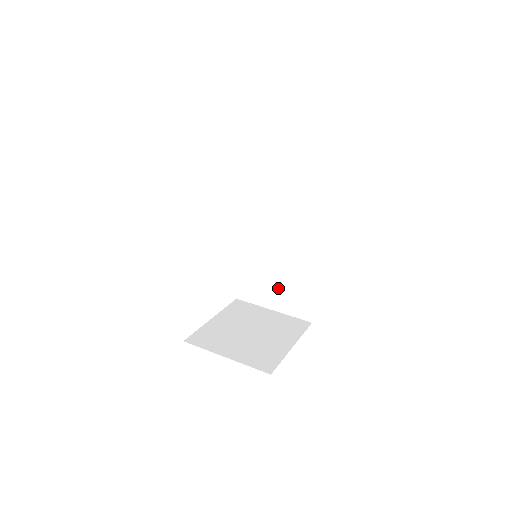
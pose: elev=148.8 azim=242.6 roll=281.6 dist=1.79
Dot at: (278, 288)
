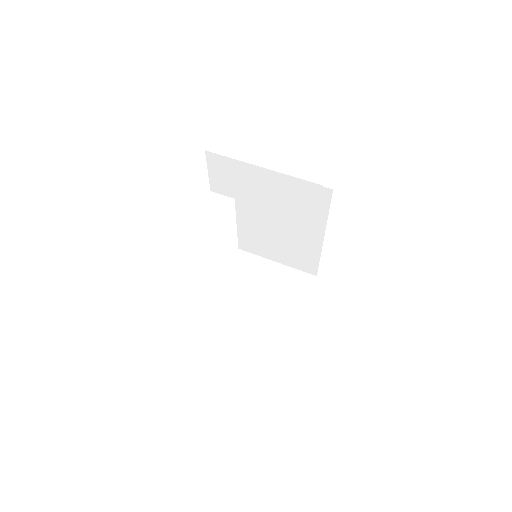
Dot at: (280, 248)
